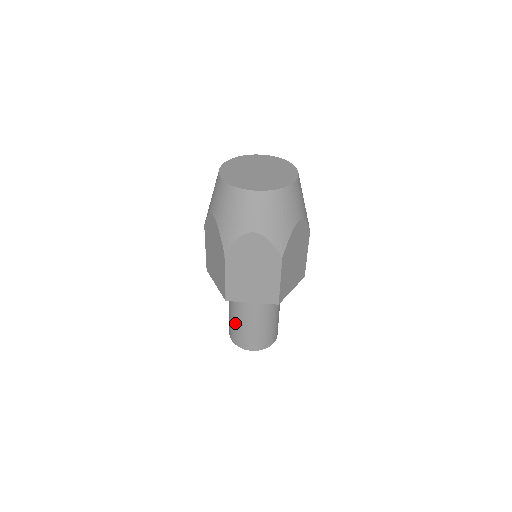
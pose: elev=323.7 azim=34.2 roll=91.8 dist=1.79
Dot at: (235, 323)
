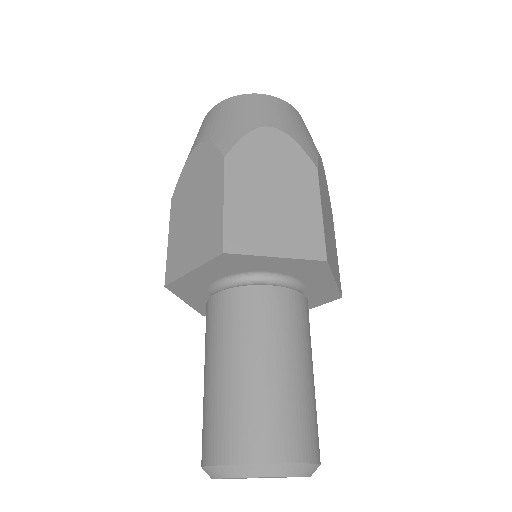
Dot at: occluded
